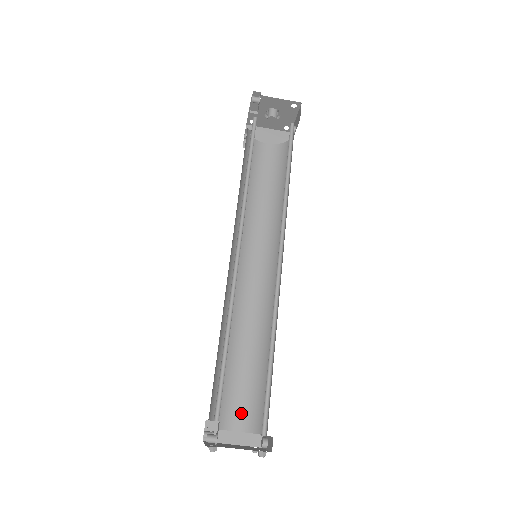
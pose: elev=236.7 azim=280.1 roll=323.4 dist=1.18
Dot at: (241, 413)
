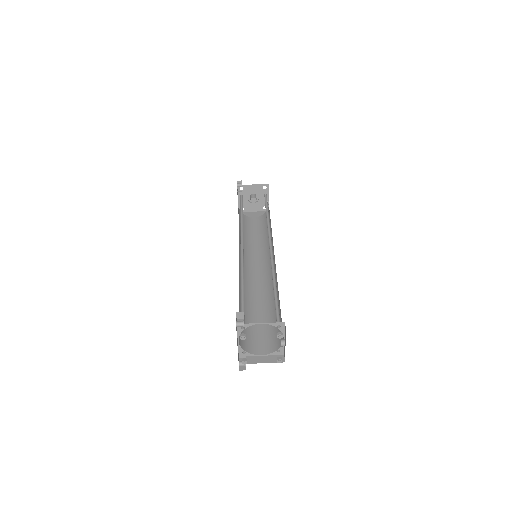
Dot at: (264, 344)
